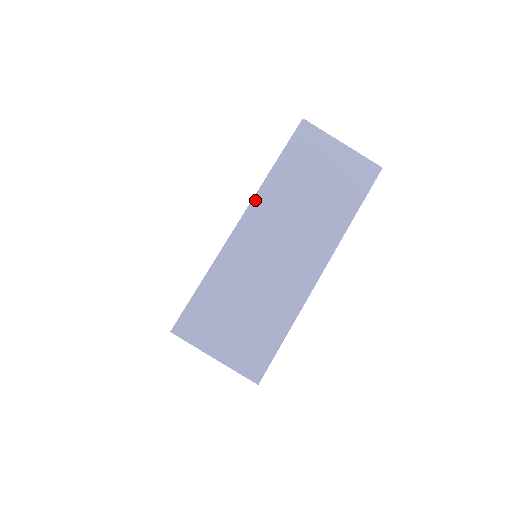
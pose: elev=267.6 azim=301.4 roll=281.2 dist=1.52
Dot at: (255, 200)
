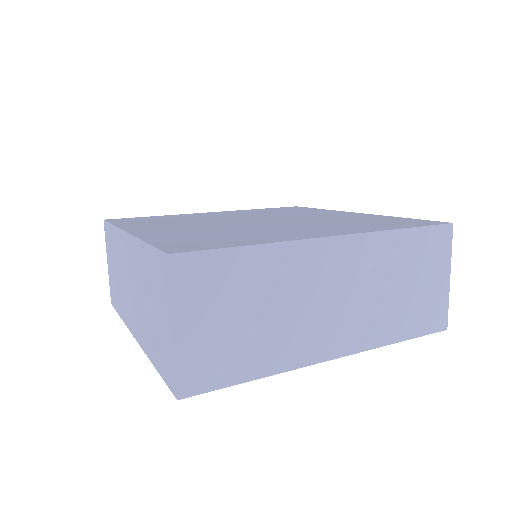
Dot at: (362, 236)
